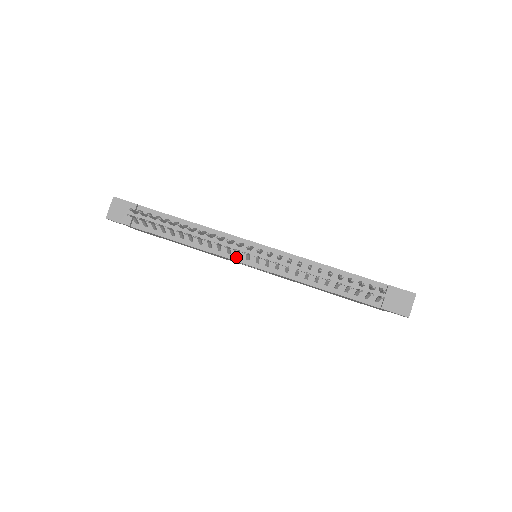
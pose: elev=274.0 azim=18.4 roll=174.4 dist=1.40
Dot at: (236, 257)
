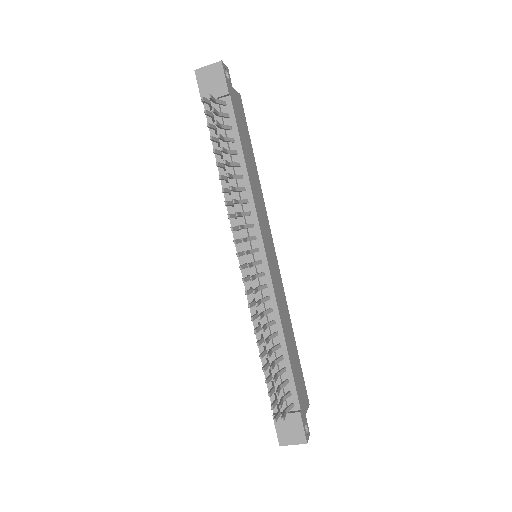
Dot at: occluded
